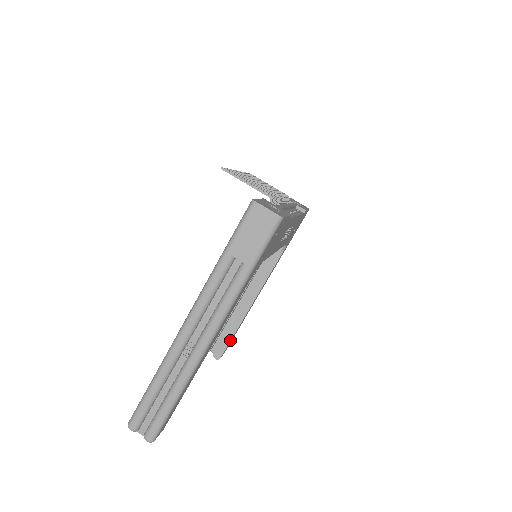
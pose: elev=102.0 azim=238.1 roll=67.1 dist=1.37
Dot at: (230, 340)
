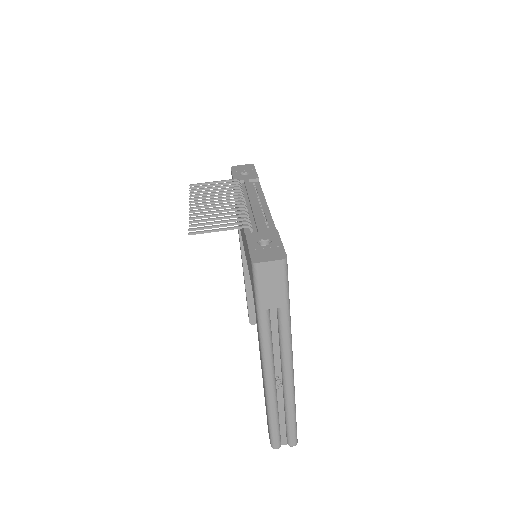
Dot at: occluded
